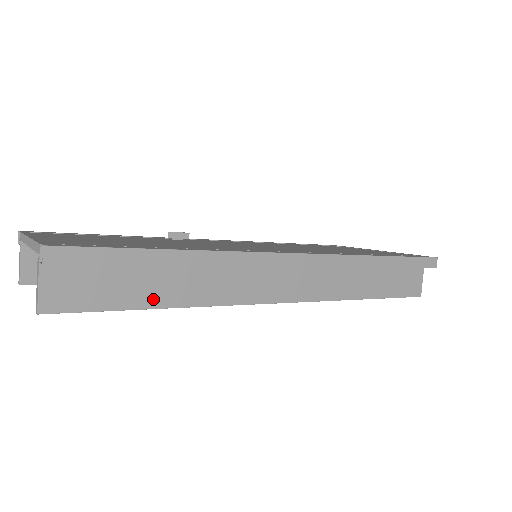
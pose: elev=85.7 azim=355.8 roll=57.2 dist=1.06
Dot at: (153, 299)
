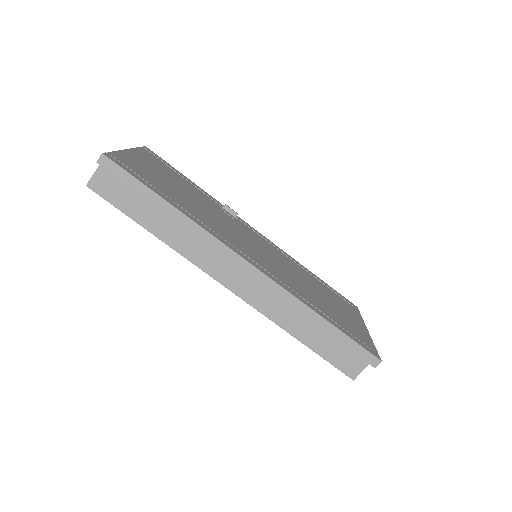
Dot at: (147, 223)
